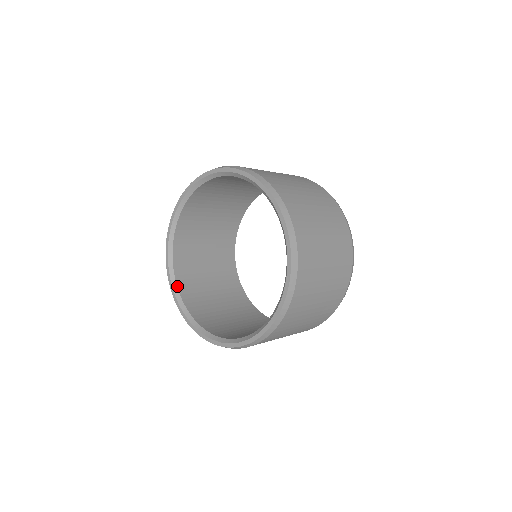
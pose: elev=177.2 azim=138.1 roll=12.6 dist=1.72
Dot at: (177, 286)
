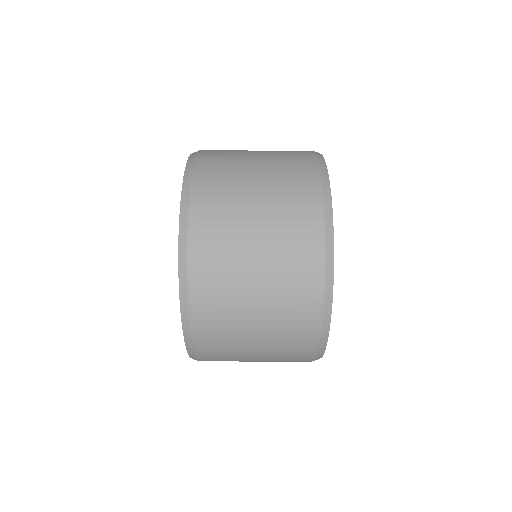
Dot at: occluded
